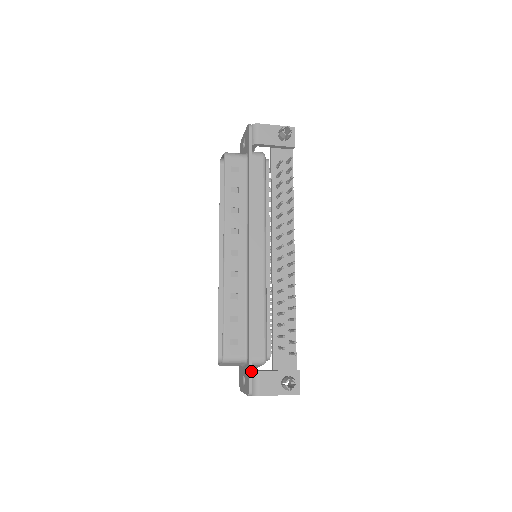
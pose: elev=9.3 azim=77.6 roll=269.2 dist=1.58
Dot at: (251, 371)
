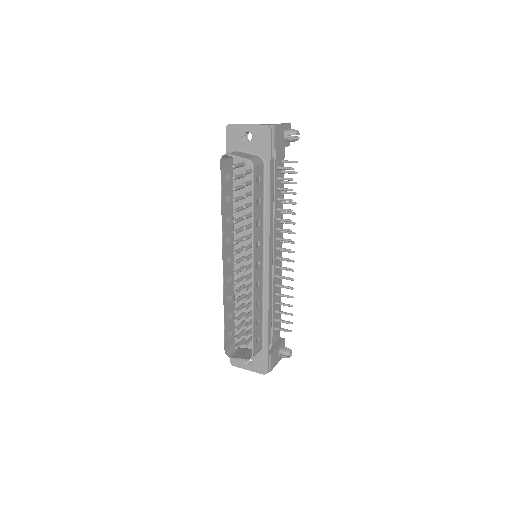
Dot at: (269, 357)
